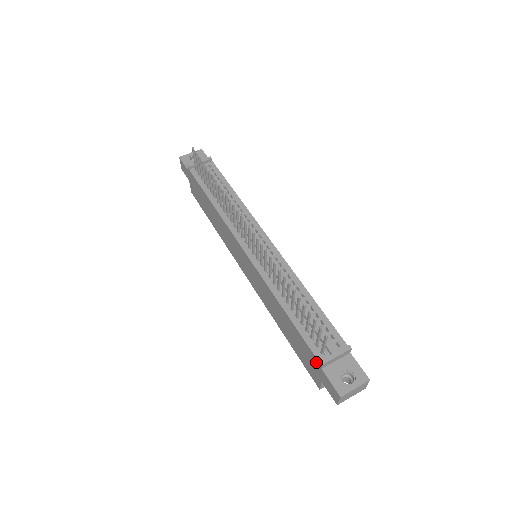
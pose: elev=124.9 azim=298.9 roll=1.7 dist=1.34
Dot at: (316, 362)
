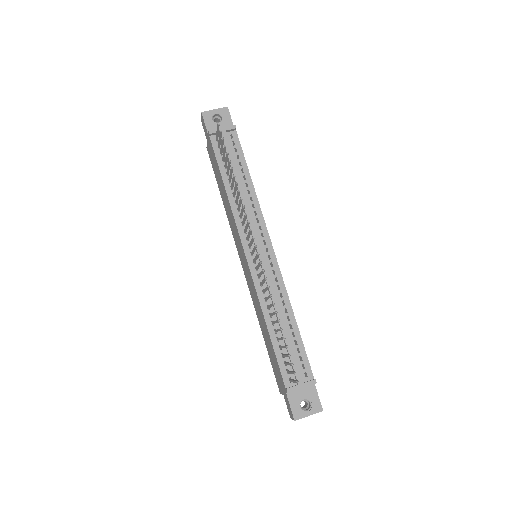
Dot at: (283, 384)
